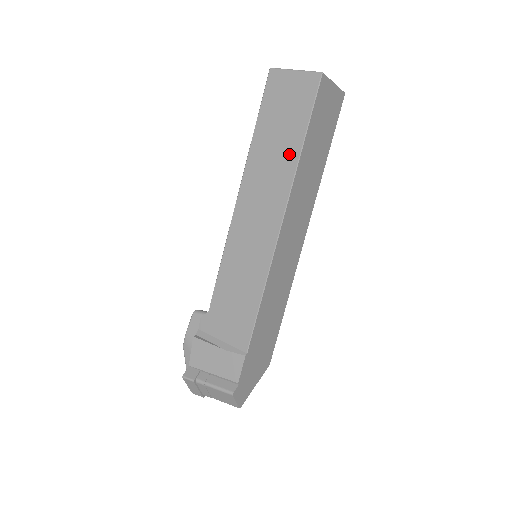
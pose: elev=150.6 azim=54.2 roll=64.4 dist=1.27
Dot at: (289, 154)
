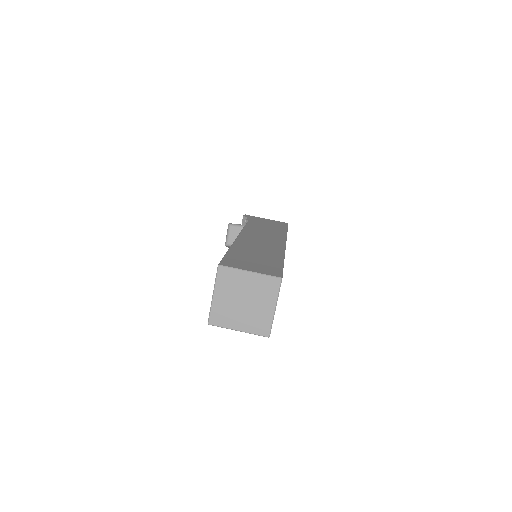
Dot at: occluded
